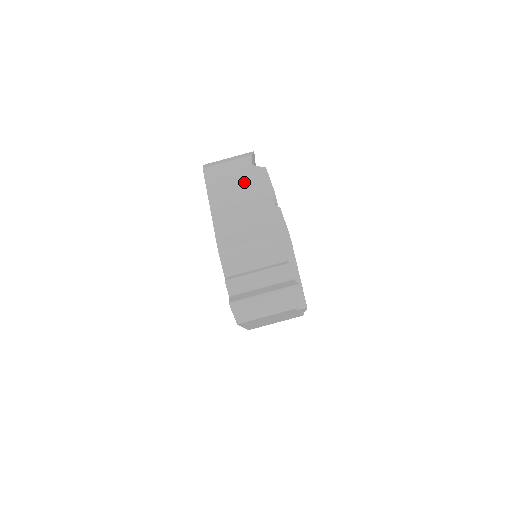
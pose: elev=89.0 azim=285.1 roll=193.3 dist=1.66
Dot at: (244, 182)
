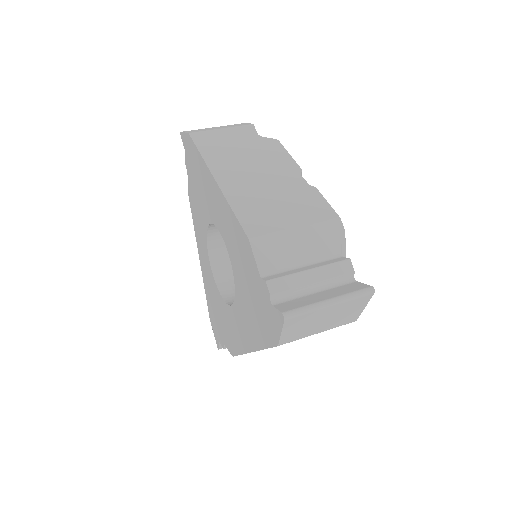
Dot at: (255, 154)
